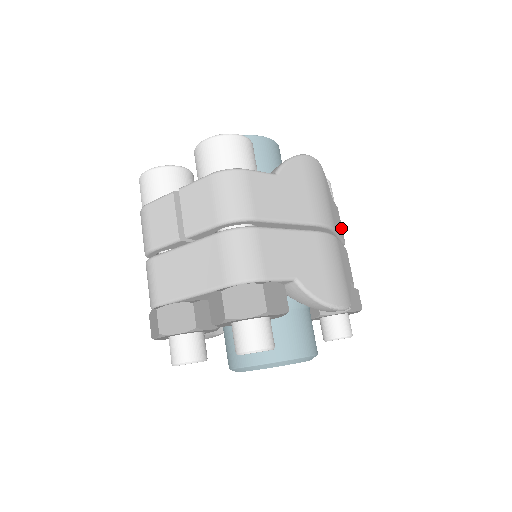
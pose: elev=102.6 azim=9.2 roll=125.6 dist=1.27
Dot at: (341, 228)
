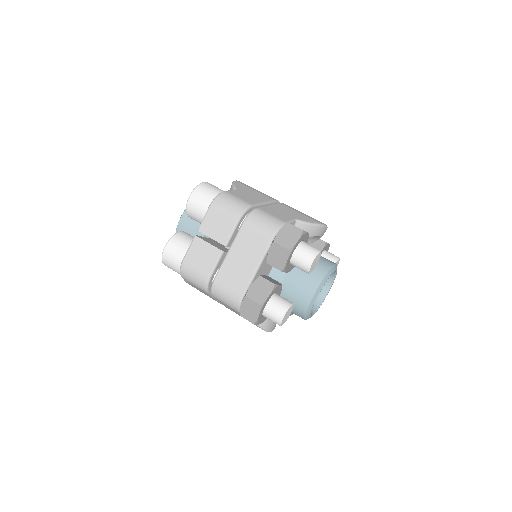
Dot at: occluded
